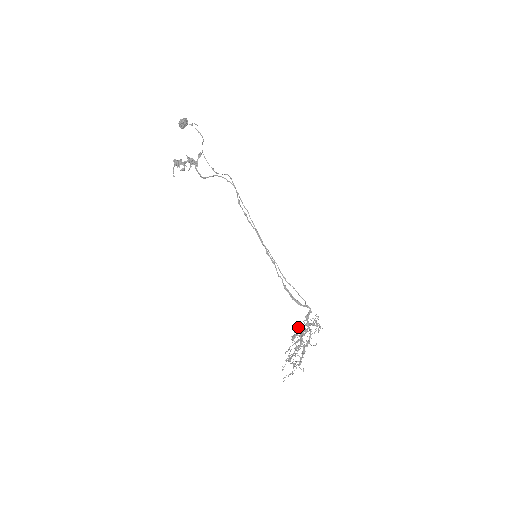
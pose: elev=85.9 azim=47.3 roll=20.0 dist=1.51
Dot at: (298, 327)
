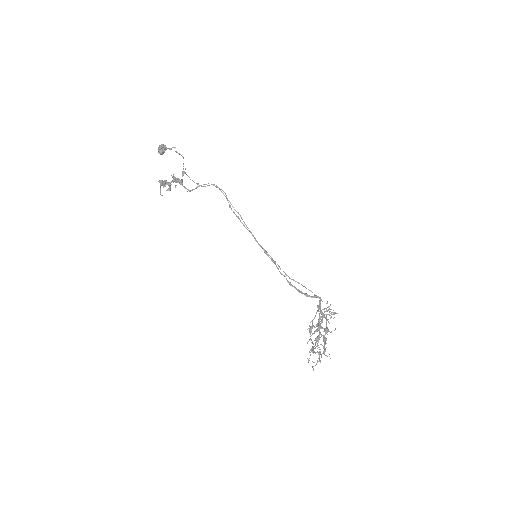
Dot at: occluded
